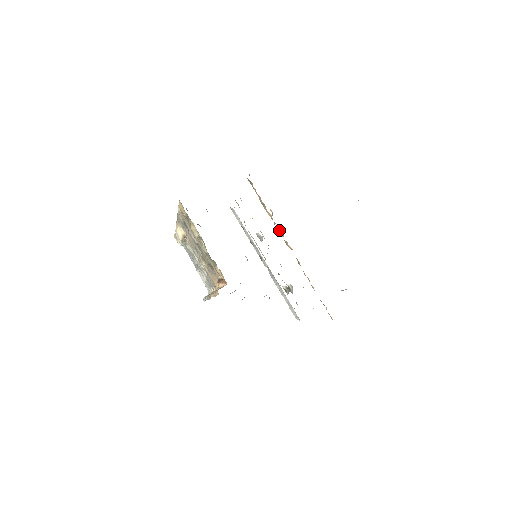
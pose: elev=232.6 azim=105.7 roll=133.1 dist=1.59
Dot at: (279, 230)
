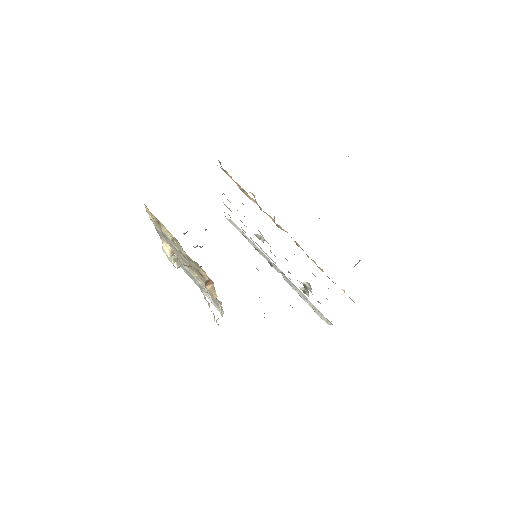
Dot at: (267, 214)
